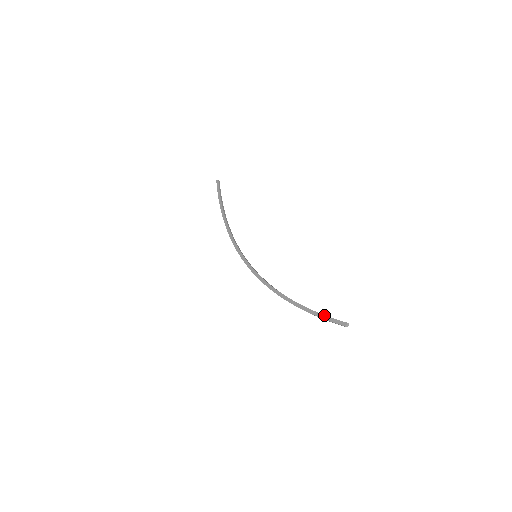
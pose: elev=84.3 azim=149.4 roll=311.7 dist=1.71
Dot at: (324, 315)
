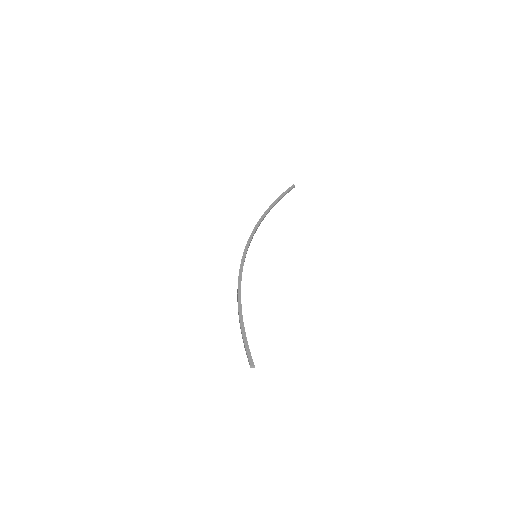
Dot at: occluded
